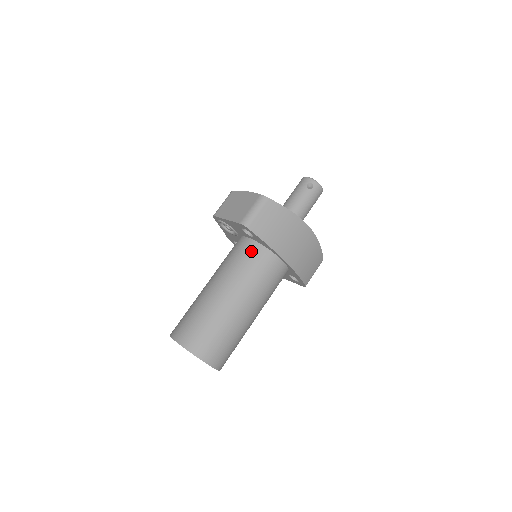
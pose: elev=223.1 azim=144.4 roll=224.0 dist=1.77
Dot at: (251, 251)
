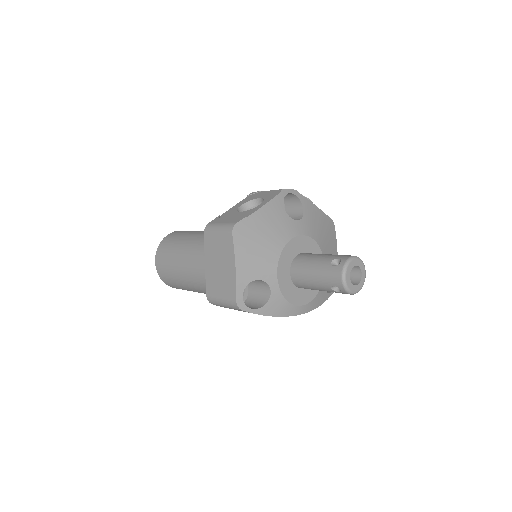
Dot at: occluded
